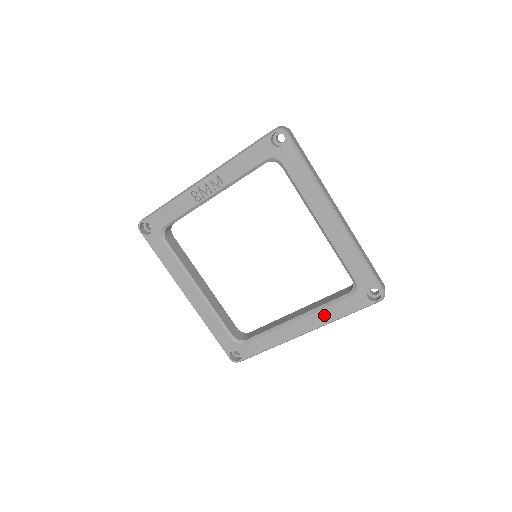
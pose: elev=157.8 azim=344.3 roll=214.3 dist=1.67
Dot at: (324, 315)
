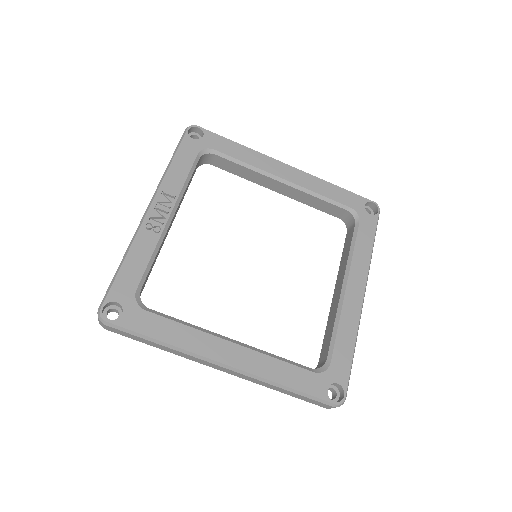
Dot at: (360, 258)
